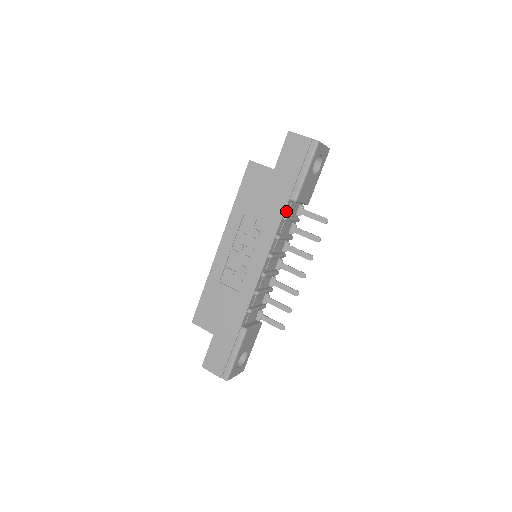
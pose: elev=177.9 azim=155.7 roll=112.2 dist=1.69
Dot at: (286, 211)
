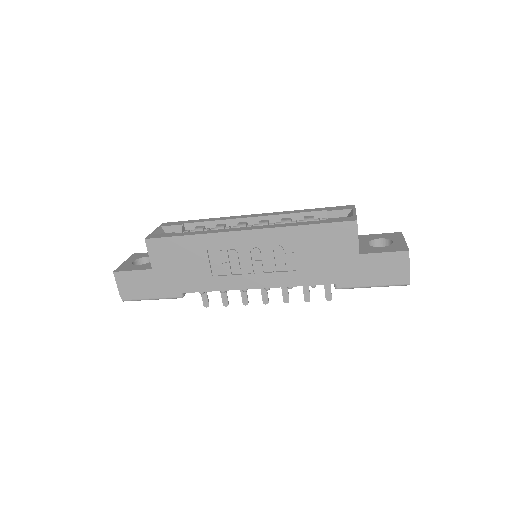
Dot at: (321, 282)
